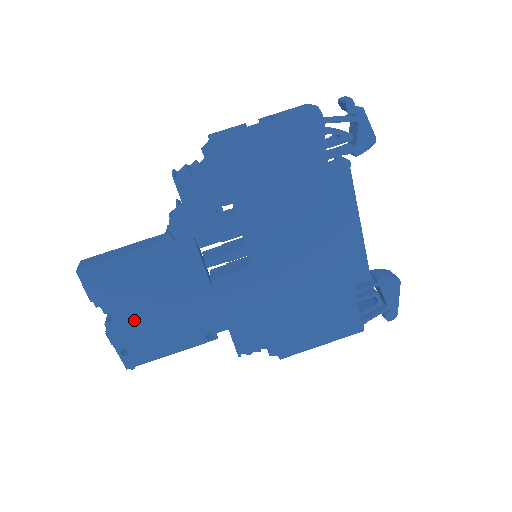
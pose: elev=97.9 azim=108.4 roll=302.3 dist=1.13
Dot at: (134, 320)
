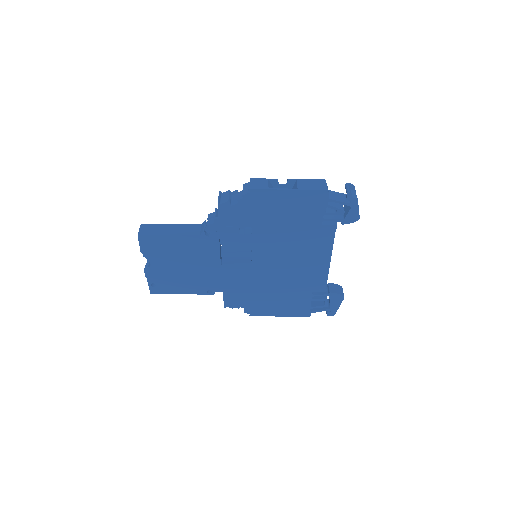
Dot at: (165, 270)
